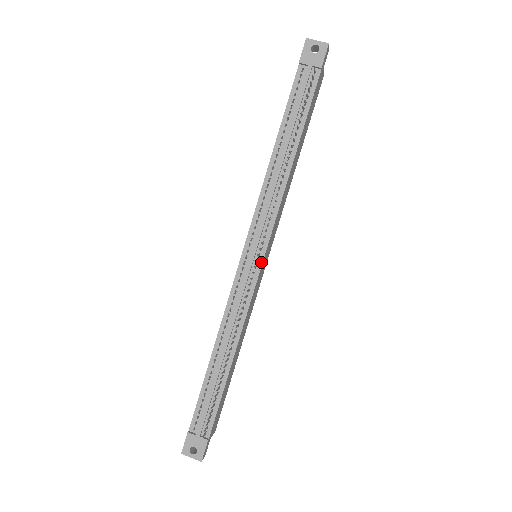
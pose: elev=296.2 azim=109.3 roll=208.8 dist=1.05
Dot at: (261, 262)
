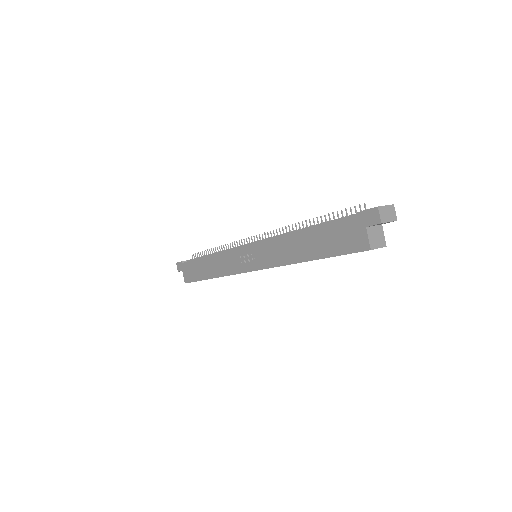
Dot at: occluded
